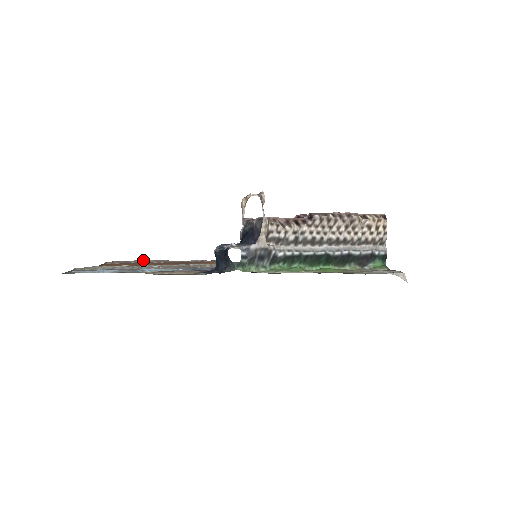
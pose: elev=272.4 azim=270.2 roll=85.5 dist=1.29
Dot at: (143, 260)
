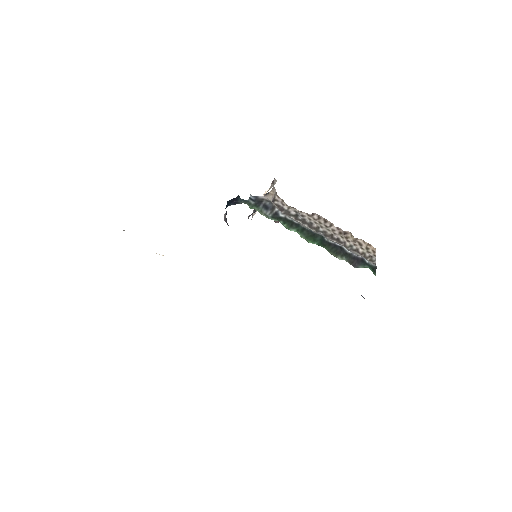
Dot at: occluded
